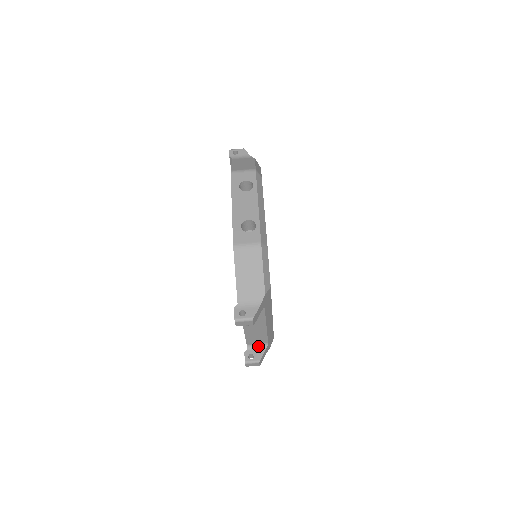
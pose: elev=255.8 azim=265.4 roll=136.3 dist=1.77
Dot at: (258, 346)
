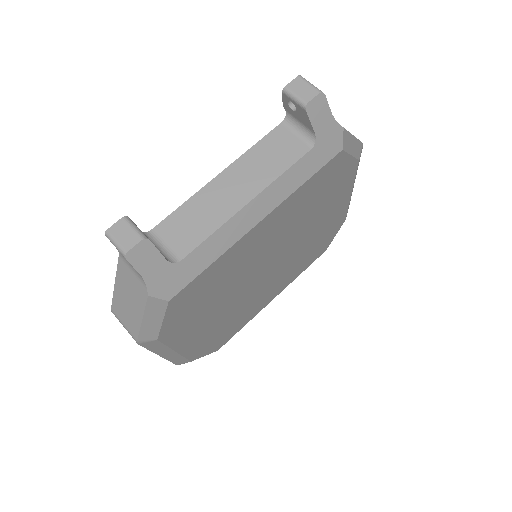
Dot at: (161, 249)
